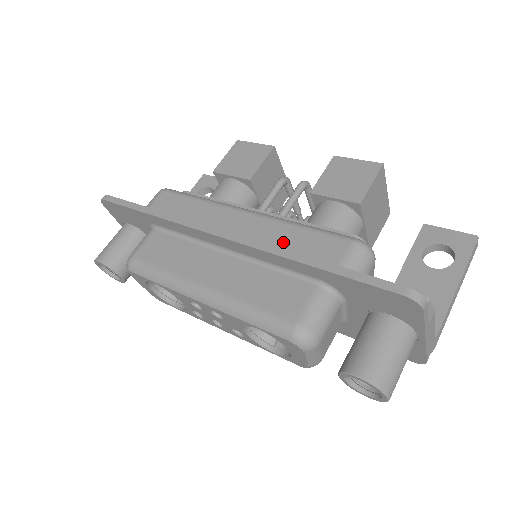
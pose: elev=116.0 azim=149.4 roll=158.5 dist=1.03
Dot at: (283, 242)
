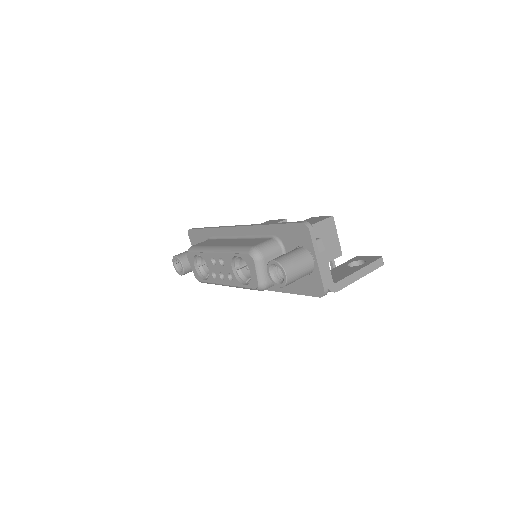
Dot at: occluded
